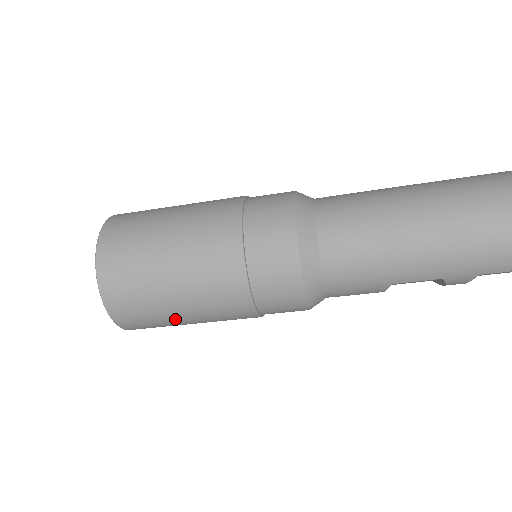
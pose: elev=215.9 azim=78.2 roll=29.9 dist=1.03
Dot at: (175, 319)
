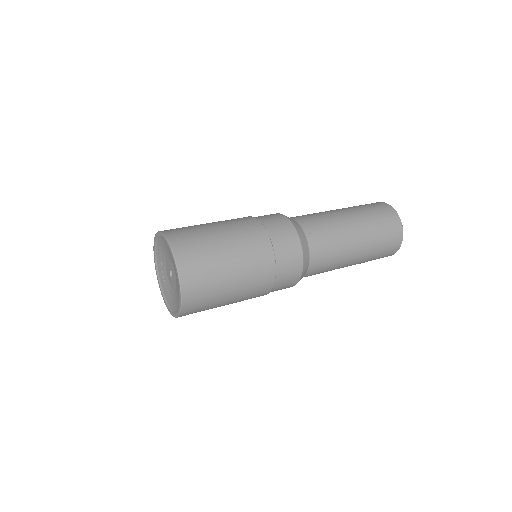
Dot at: occluded
